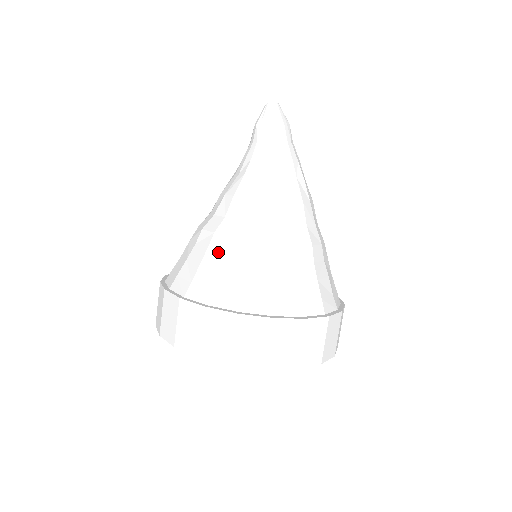
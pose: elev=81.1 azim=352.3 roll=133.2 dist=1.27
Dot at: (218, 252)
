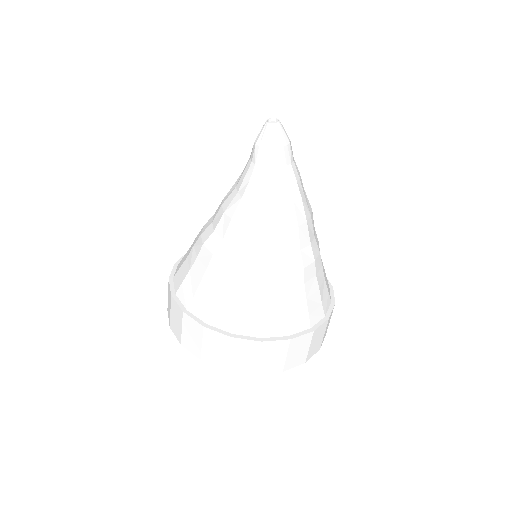
Dot at: (216, 276)
